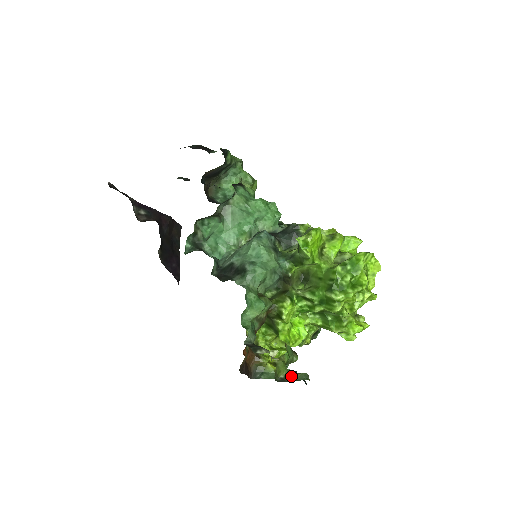
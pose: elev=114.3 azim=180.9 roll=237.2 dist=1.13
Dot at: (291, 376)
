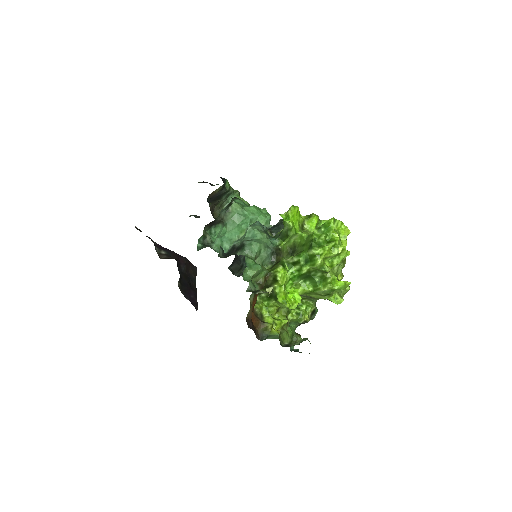
Dot at: (294, 343)
